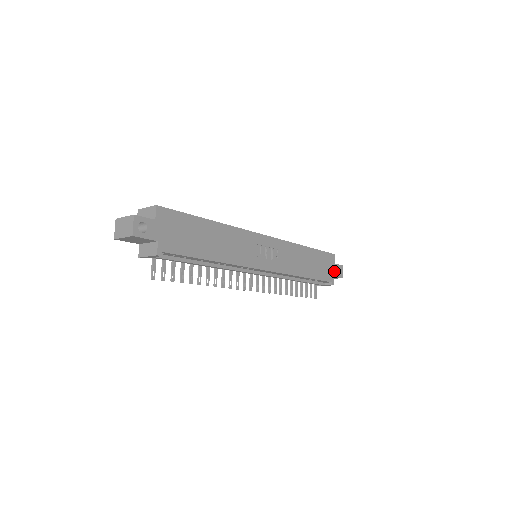
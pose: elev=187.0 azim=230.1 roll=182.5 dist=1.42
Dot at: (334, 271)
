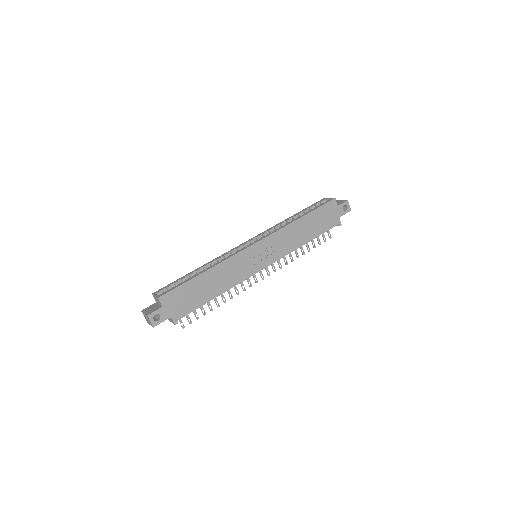
Dot at: (339, 213)
